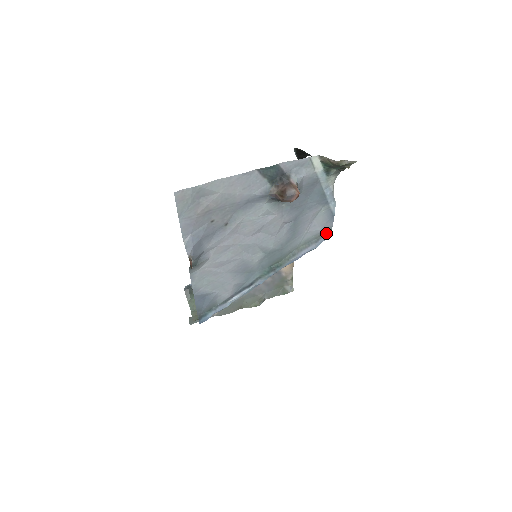
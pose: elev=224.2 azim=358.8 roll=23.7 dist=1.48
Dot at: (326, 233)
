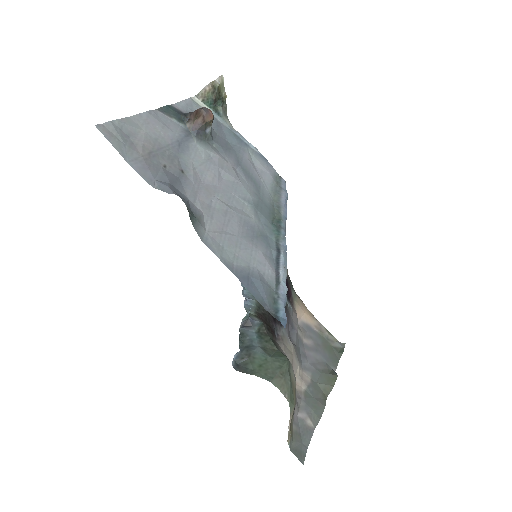
Dot at: (279, 180)
